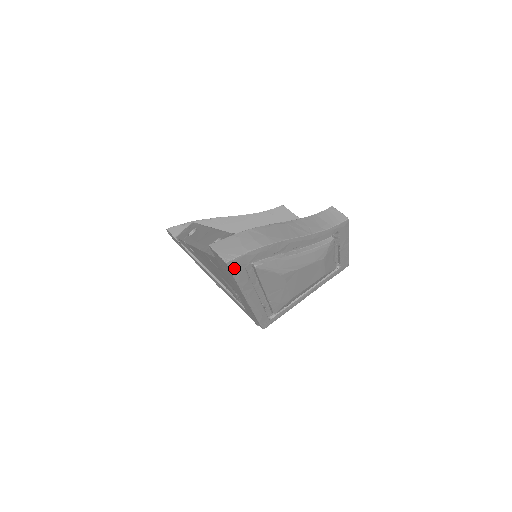
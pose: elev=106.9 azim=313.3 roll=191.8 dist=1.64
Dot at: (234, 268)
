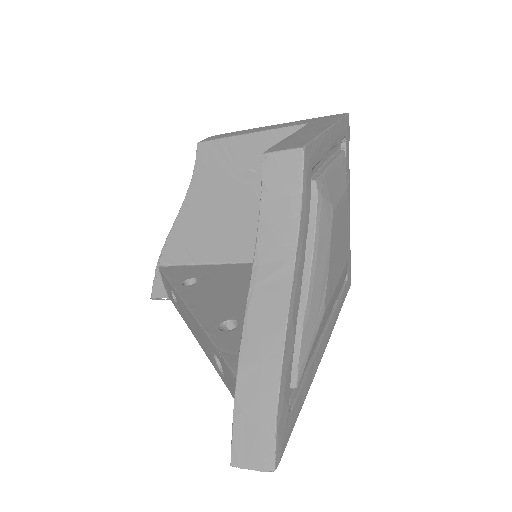
Dot at: (285, 441)
